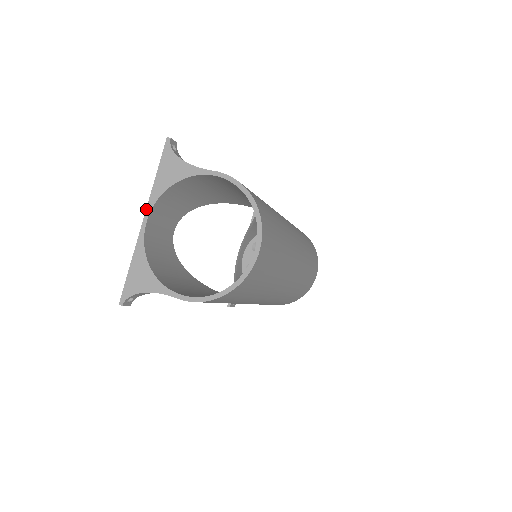
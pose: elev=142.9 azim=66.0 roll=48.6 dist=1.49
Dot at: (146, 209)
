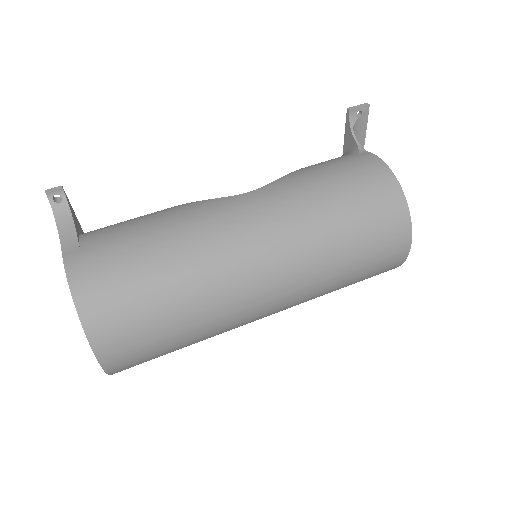
Dot at: occluded
